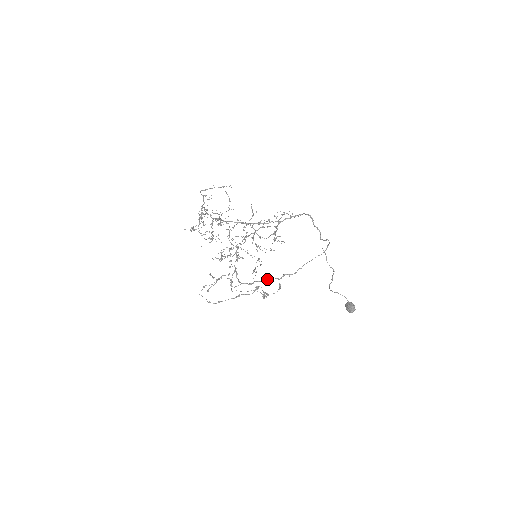
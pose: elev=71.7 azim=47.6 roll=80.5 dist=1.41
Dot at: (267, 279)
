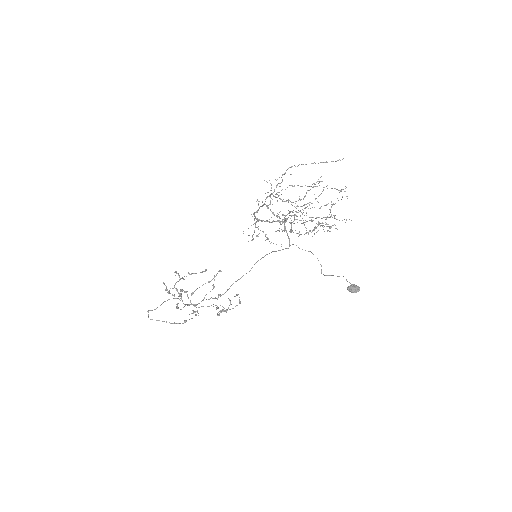
Dot at: (212, 298)
